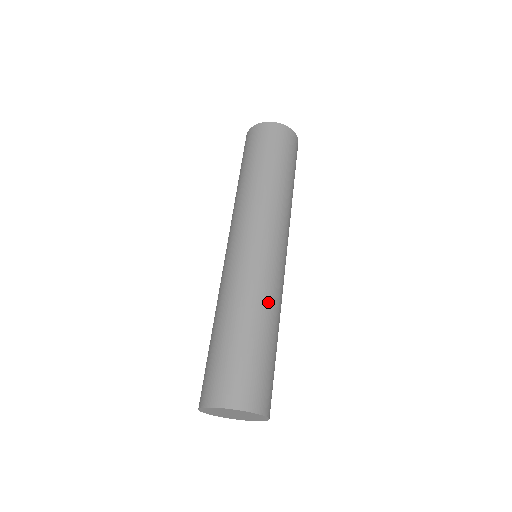
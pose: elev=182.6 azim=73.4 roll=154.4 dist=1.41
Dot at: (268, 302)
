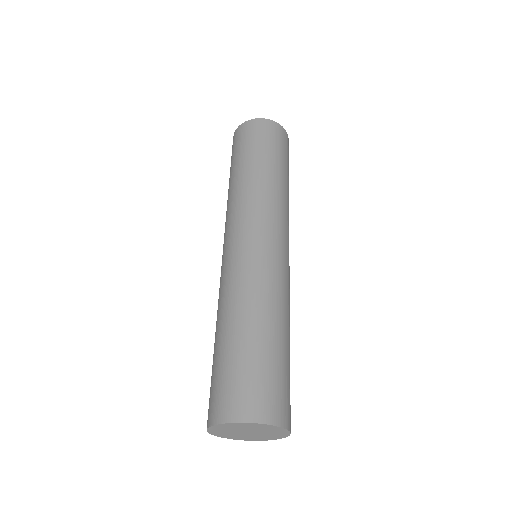
Dot at: (285, 305)
